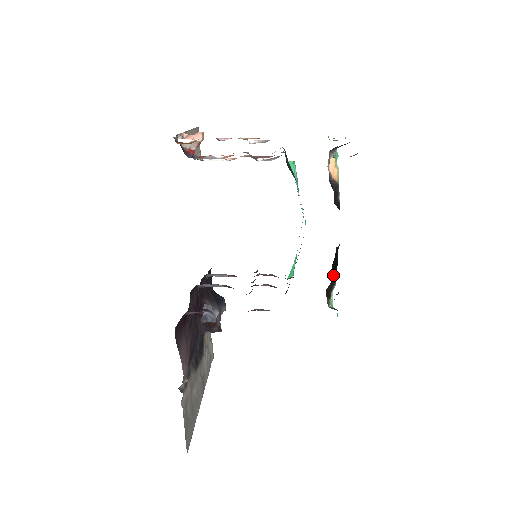
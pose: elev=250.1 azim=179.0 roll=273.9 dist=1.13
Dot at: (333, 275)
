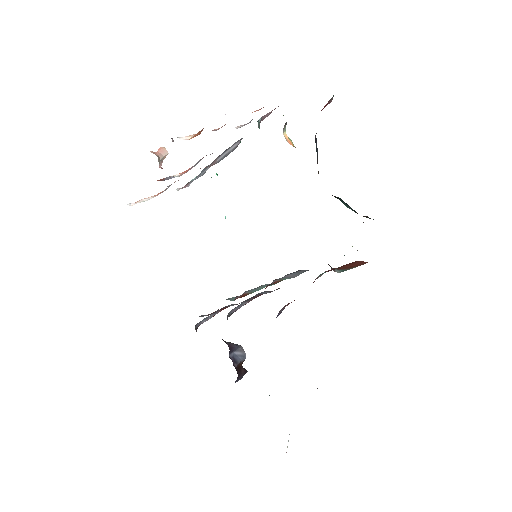
Dot at: occluded
